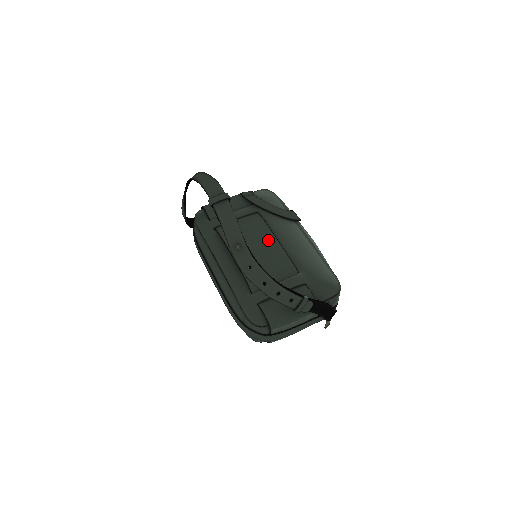
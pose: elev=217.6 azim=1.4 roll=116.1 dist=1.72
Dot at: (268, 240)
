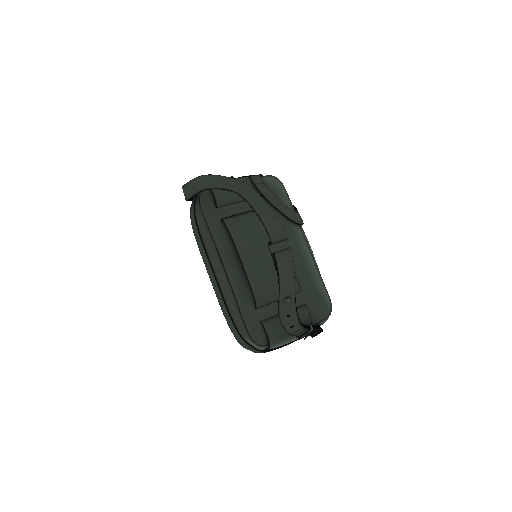
Dot at: occluded
